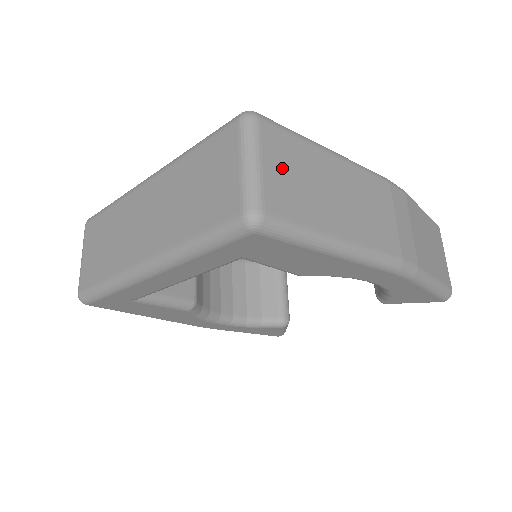
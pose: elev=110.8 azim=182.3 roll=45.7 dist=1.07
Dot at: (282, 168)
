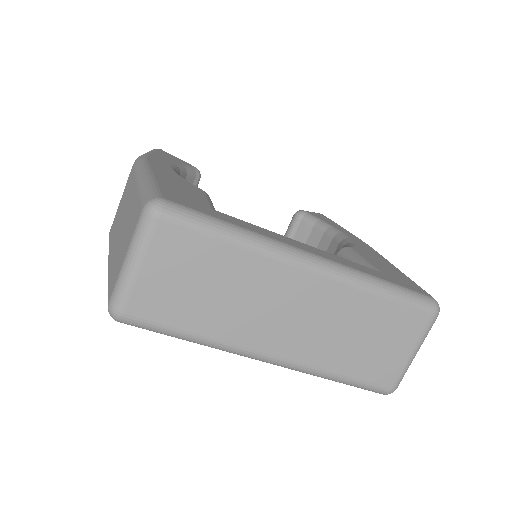
Dot at: occluded
